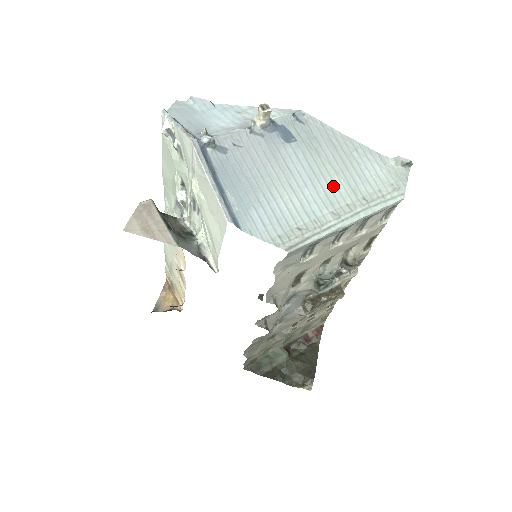
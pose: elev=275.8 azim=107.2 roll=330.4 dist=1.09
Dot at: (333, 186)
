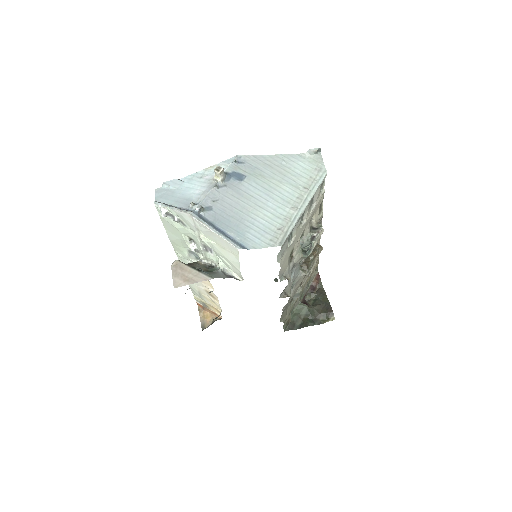
Dot at: (283, 191)
